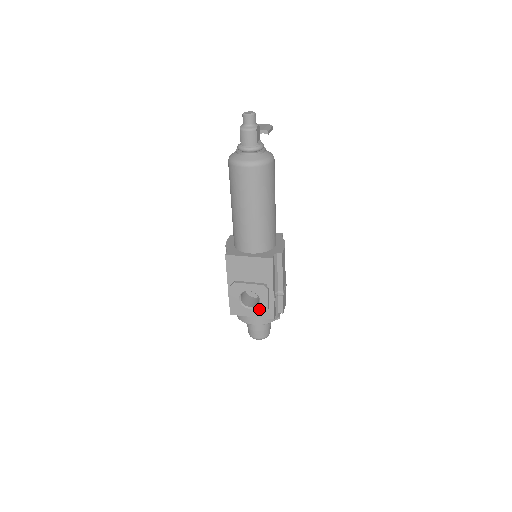
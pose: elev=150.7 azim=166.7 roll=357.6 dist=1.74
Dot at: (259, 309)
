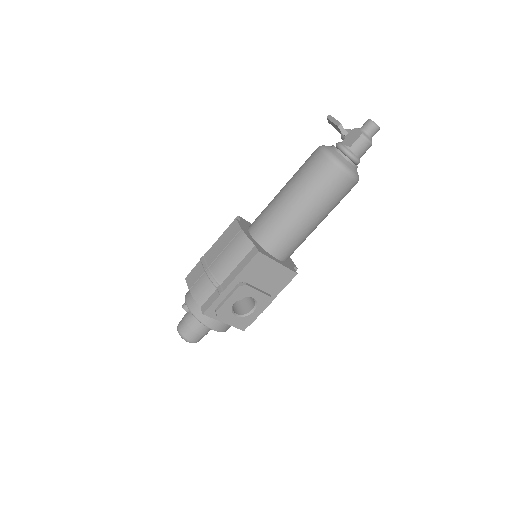
Dot at: (245, 319)
